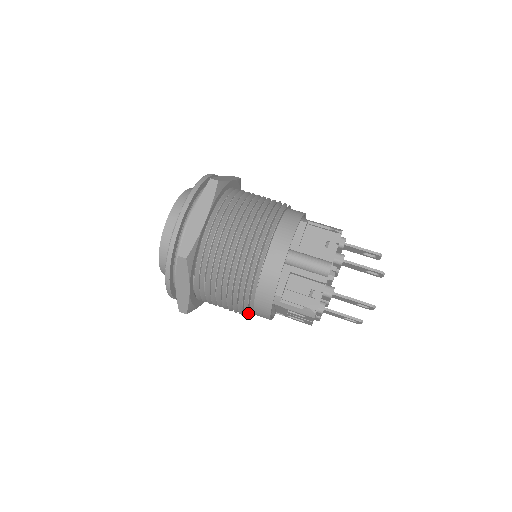
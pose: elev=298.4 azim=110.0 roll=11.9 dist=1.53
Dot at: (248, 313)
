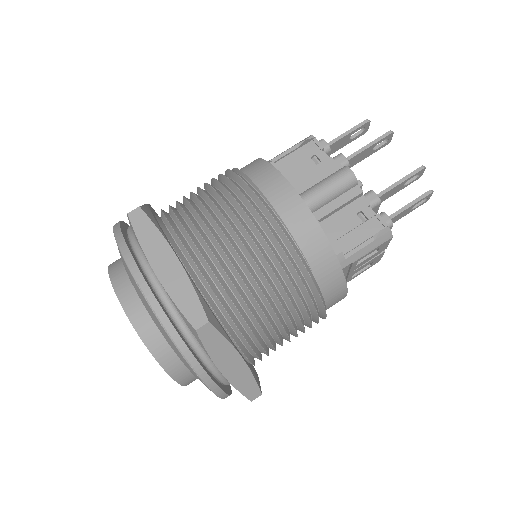
Dot at: occluded
